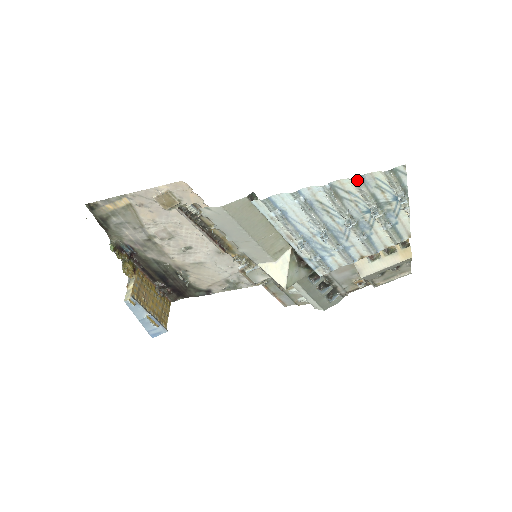
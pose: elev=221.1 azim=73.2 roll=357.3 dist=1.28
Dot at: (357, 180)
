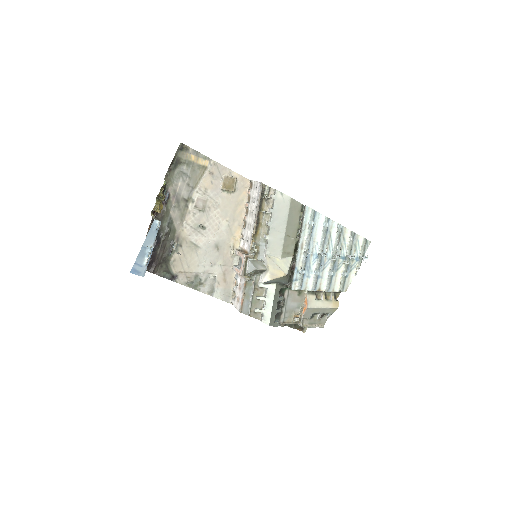
Dot at: (353, 233)
